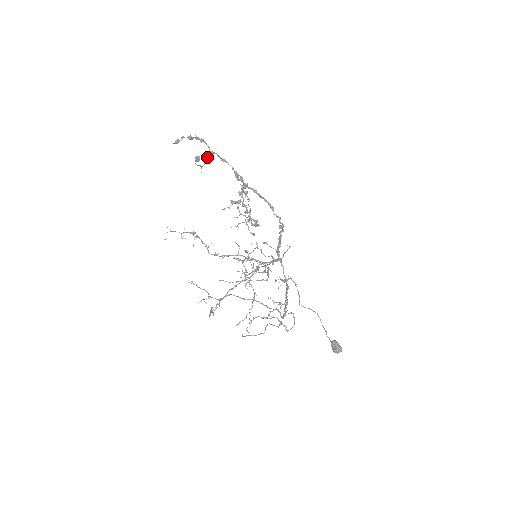
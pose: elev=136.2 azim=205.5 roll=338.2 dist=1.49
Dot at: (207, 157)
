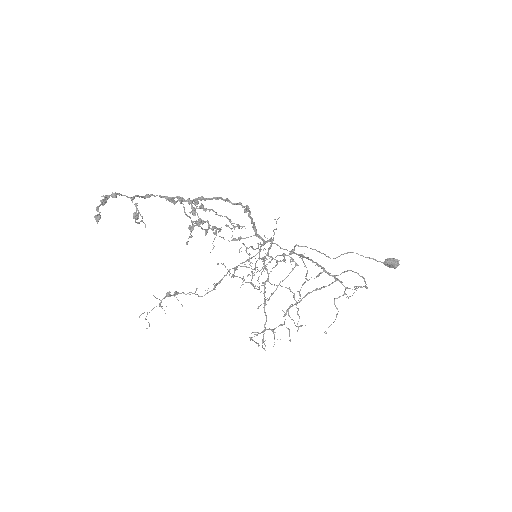
Dot at: occluded
